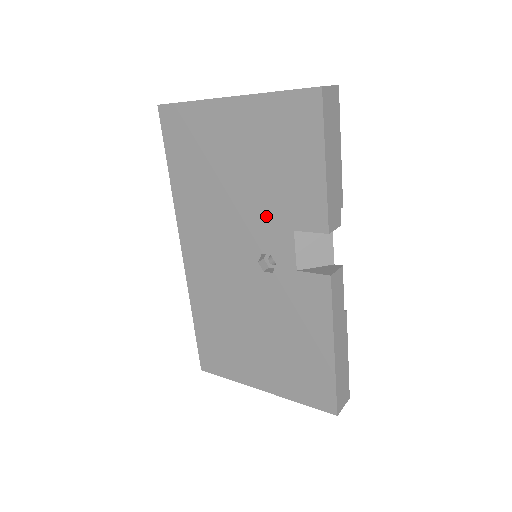
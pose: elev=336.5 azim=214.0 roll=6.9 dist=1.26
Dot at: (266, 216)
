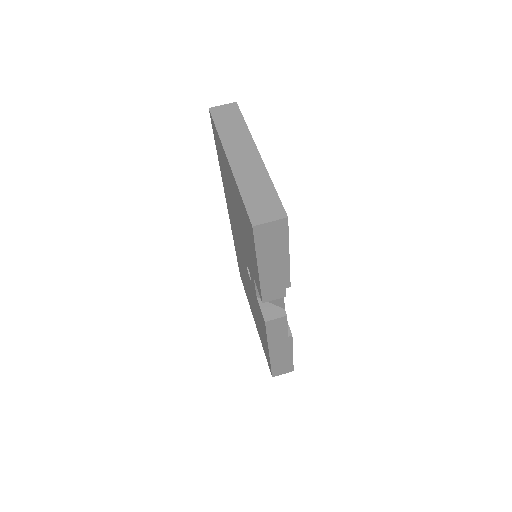
Dot at: (246, 251)
